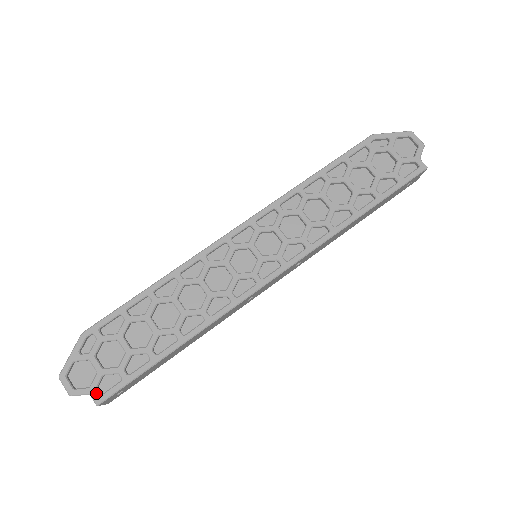
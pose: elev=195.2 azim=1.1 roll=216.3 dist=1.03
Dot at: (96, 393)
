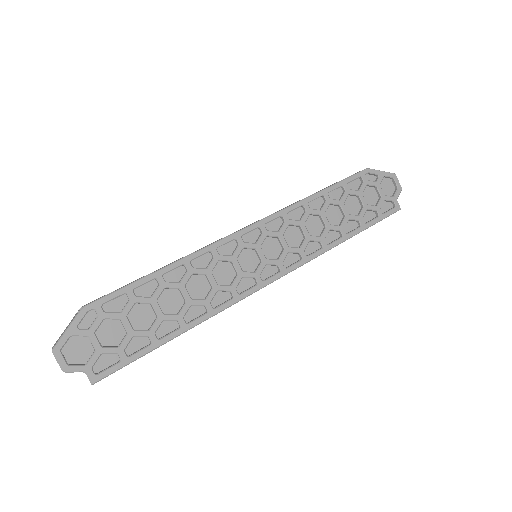
Dot at: (93, 371)
